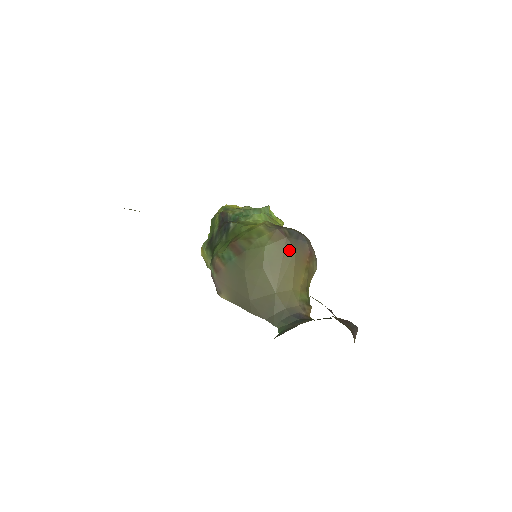
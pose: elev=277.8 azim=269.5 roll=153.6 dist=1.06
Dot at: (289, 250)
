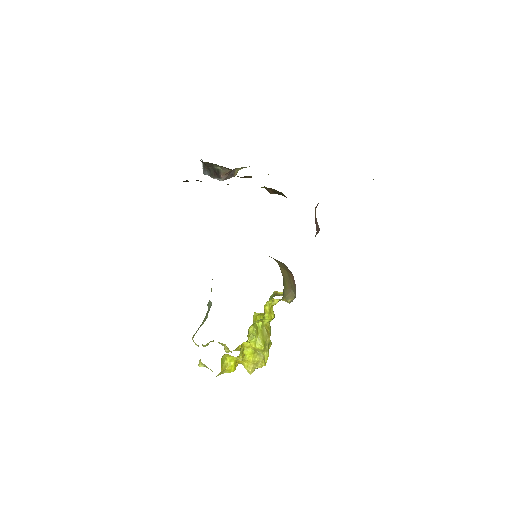
Dot at: occluded
